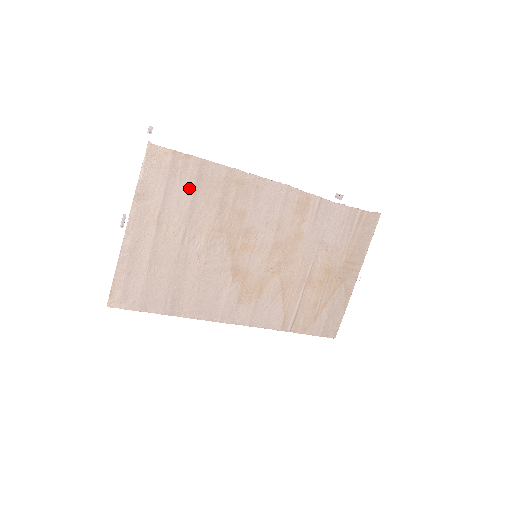
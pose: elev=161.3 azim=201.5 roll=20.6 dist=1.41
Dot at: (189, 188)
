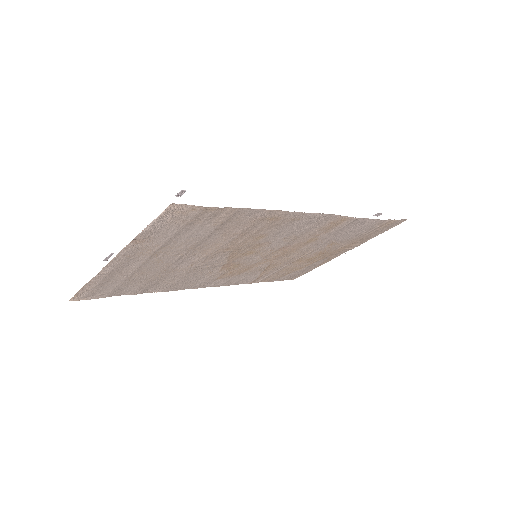
Dot at: (209, 229)
